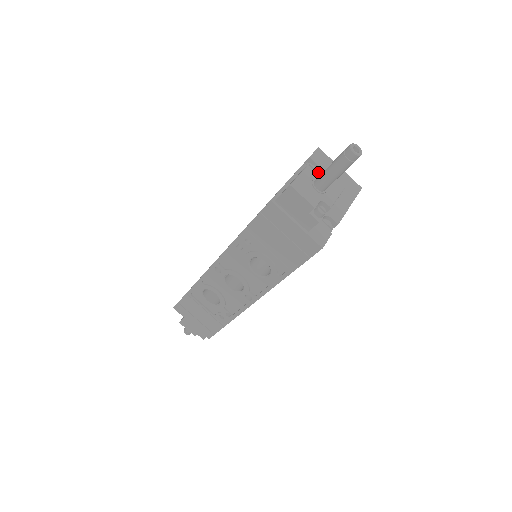
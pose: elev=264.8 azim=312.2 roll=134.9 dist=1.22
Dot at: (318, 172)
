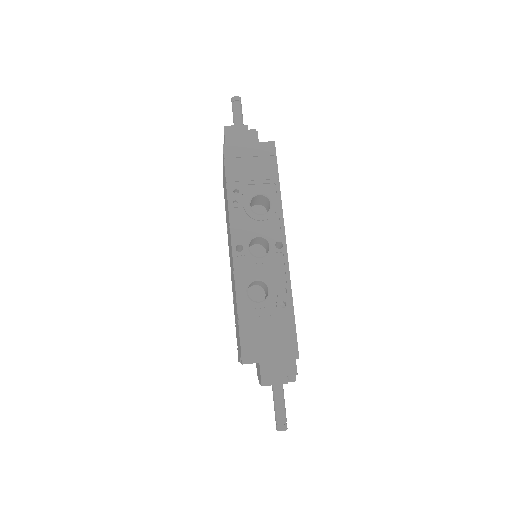
Dot at: occluded
